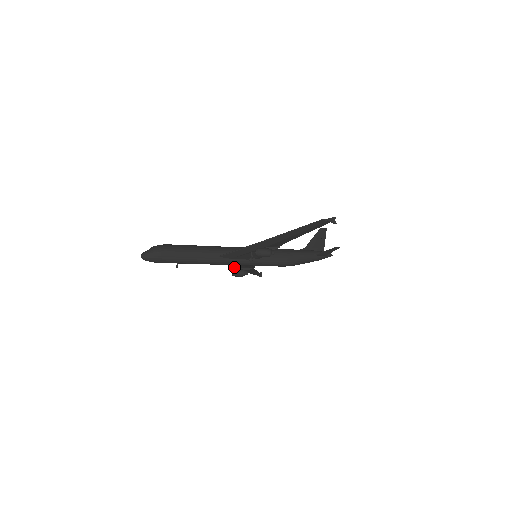
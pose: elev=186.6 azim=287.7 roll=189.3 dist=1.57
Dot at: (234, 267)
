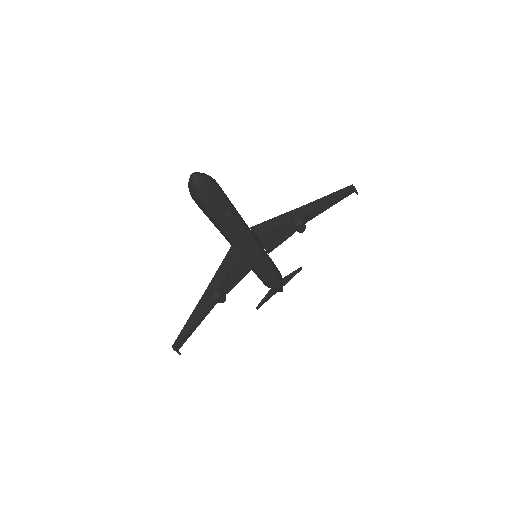
Dot at: (211, 288)
